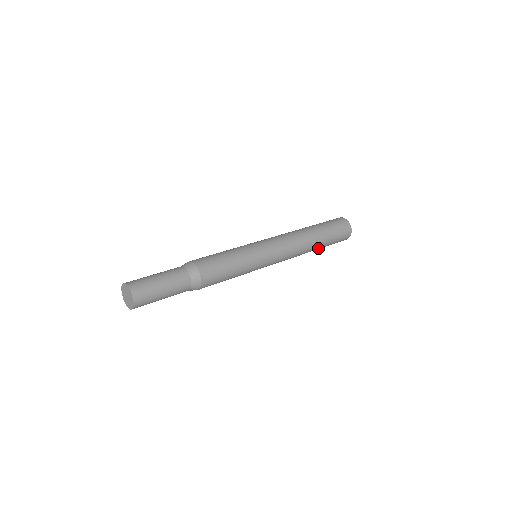
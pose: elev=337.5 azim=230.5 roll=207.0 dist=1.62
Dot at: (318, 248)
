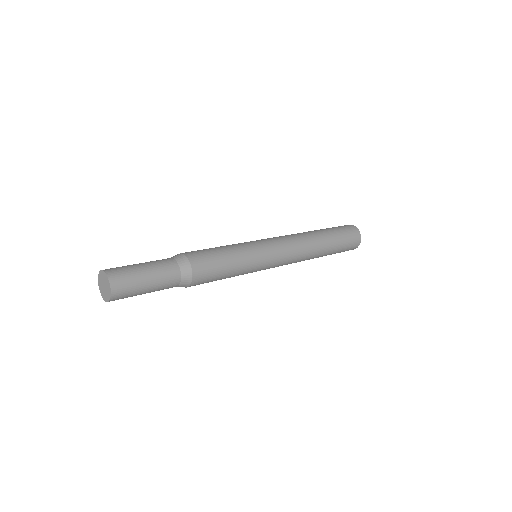
Dot at: (326, 252)
